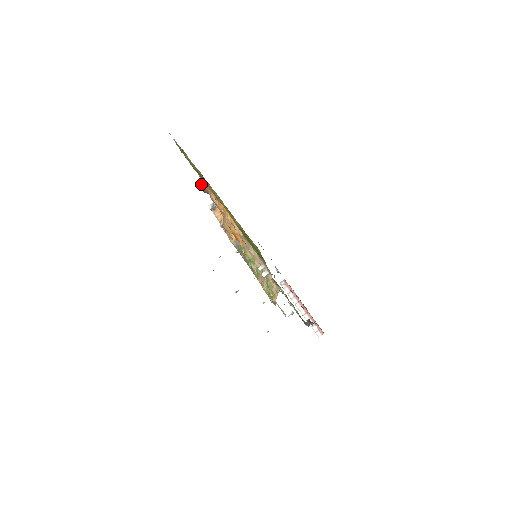
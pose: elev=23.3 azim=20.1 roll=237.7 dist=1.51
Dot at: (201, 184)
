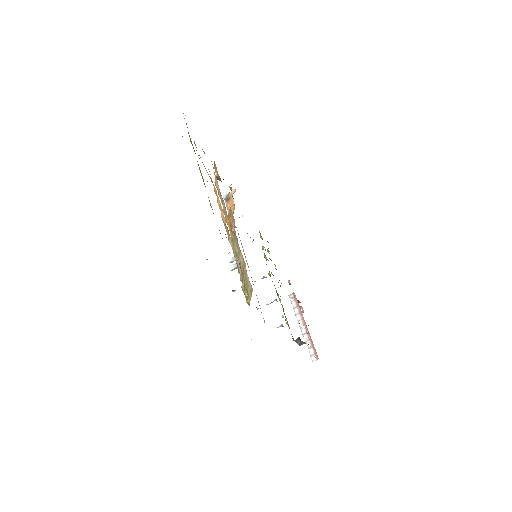
Dot at: (215, 170)
